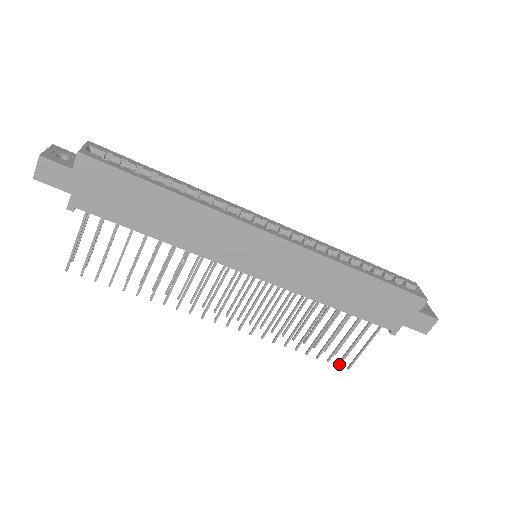
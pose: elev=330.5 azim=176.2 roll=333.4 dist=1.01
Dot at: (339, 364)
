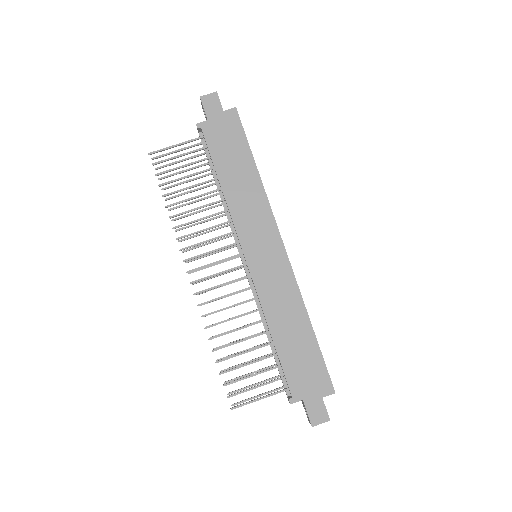
Dot at: (229, 396)
